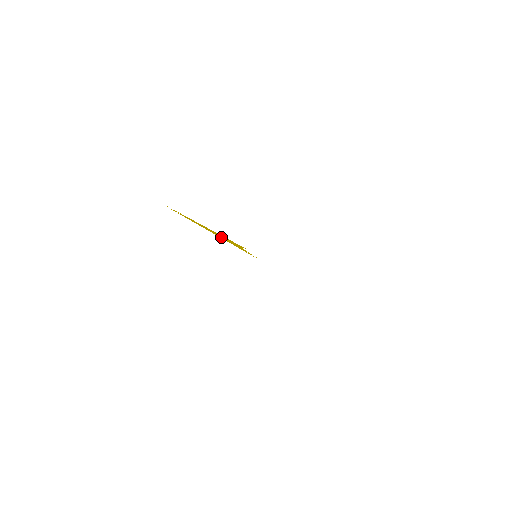
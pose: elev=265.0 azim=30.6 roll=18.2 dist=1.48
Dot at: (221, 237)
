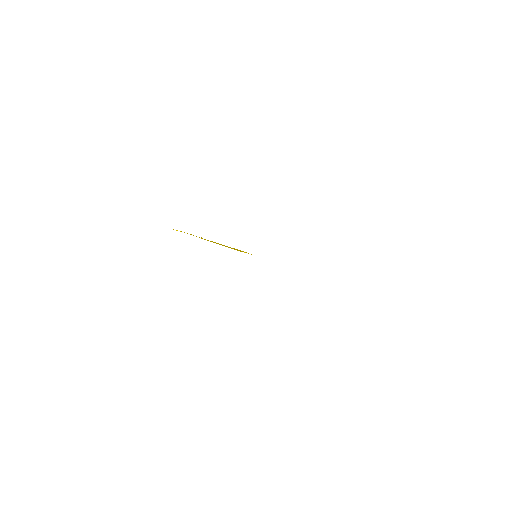
Dot at: (222, 245)
